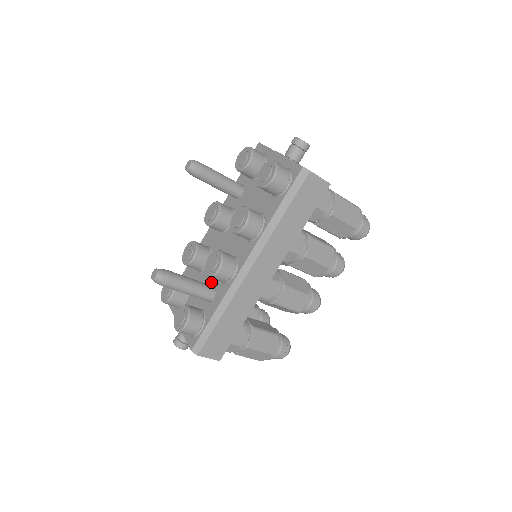
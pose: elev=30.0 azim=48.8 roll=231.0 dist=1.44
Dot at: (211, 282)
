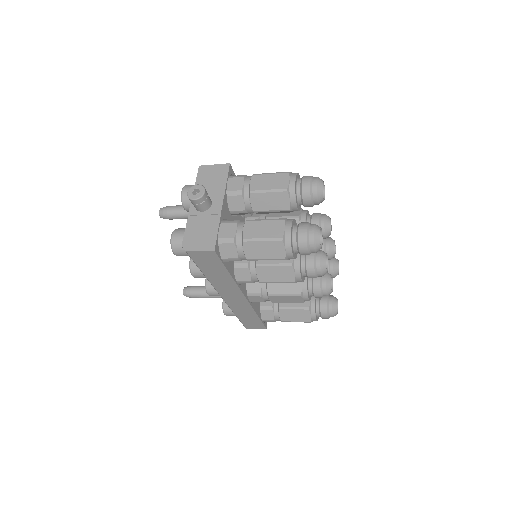
Dot at: occluded
